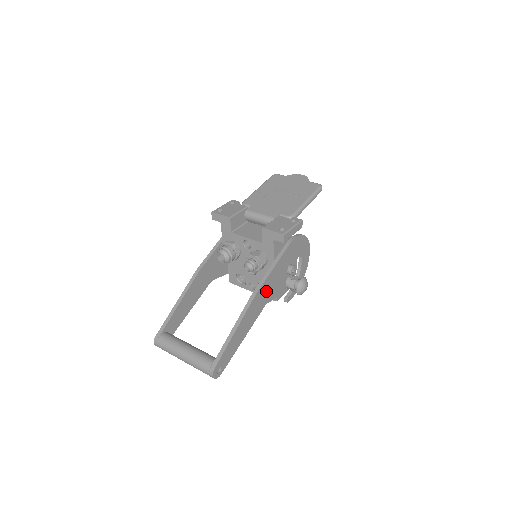
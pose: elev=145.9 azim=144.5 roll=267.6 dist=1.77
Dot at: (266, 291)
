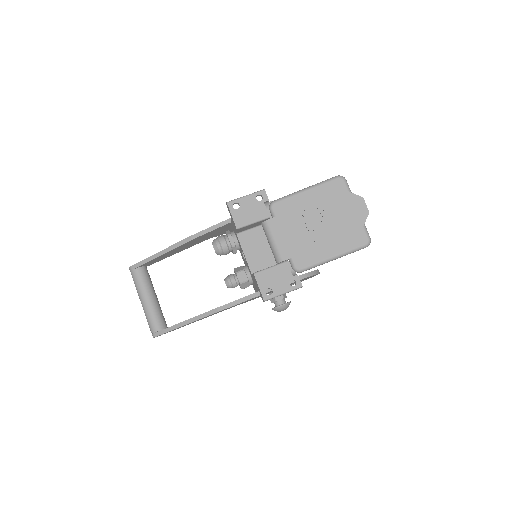
Dot at: (235, 305)
